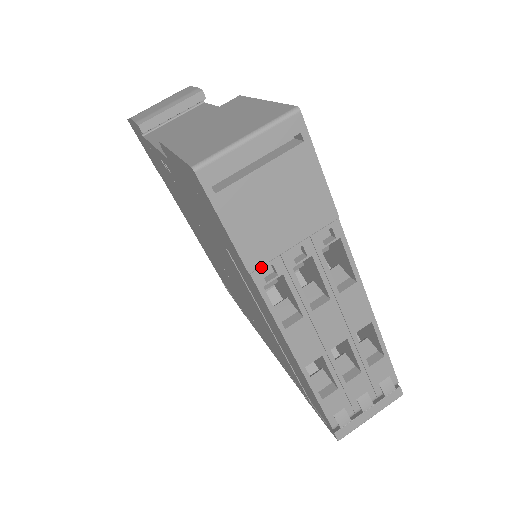
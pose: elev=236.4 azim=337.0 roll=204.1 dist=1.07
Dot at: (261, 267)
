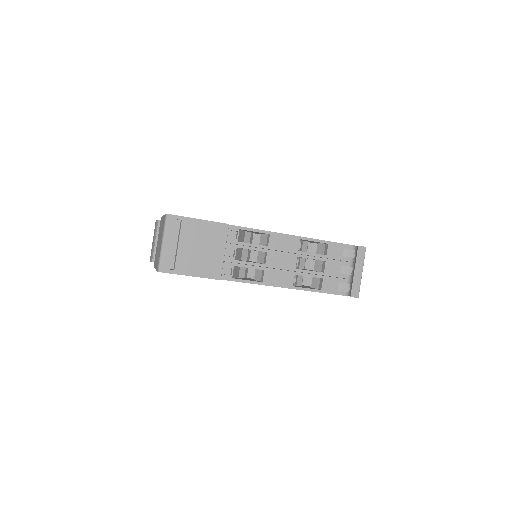
Dot at: (222, 273)
